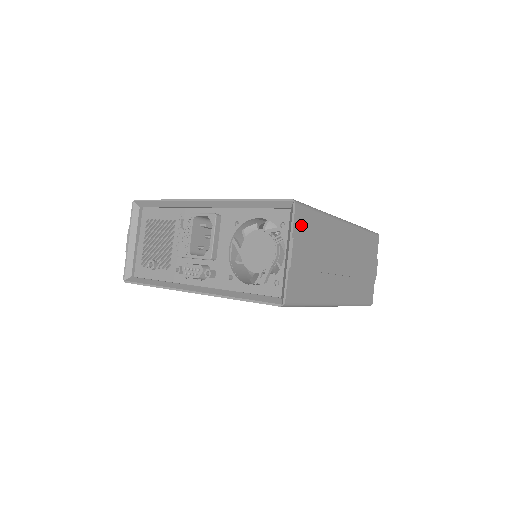
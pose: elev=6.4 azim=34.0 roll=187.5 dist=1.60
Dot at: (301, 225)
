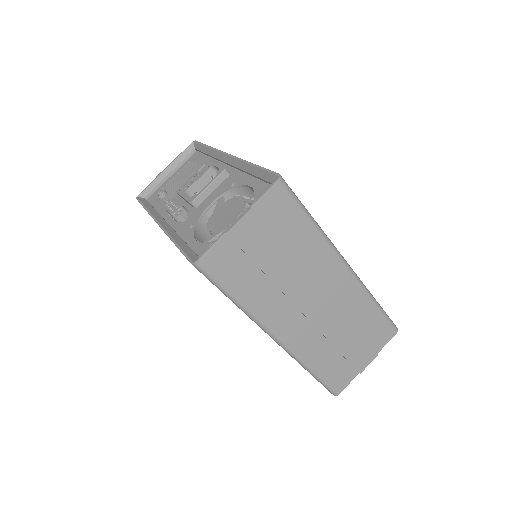
Dot at: (273, 208)
